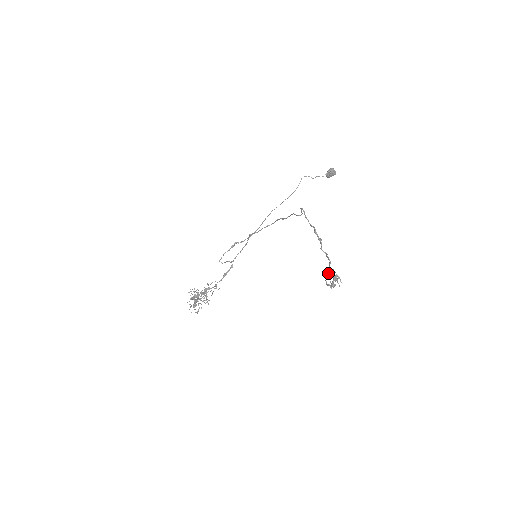
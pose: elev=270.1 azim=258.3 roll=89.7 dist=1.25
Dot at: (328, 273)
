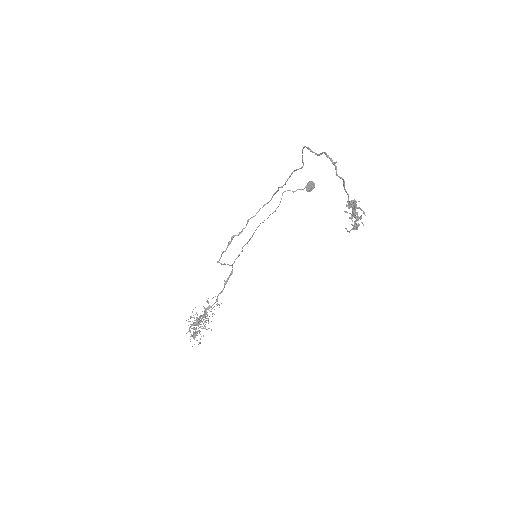
Dot at: (349, 207)
